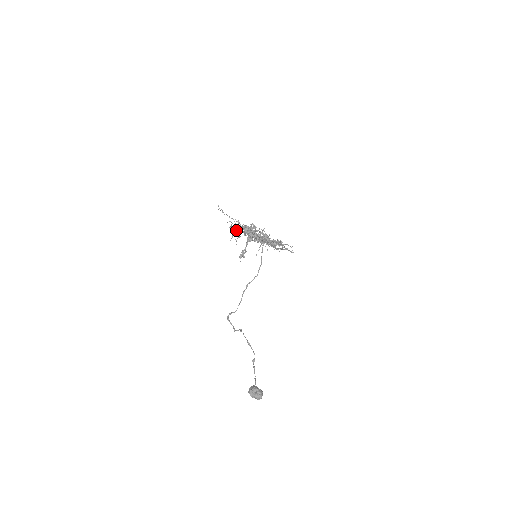
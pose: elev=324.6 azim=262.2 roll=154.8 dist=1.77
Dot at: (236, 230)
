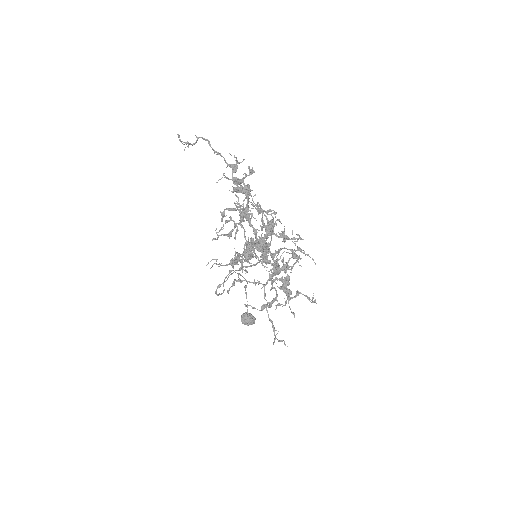
Dot at: (223, 226)
